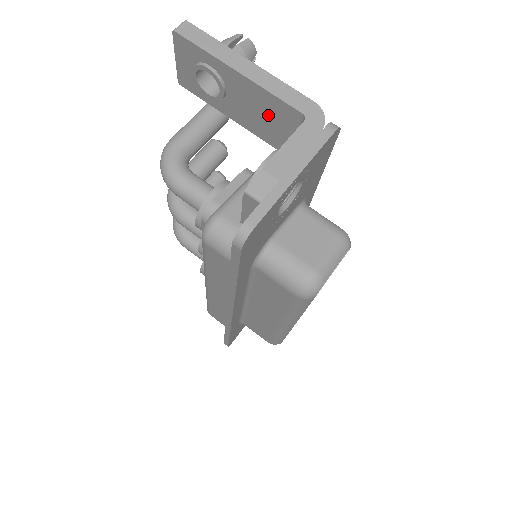
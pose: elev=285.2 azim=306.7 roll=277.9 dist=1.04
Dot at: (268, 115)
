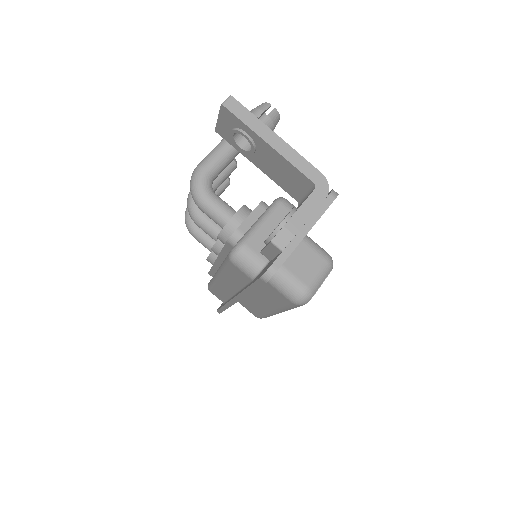
Dot at: (286, 174)
